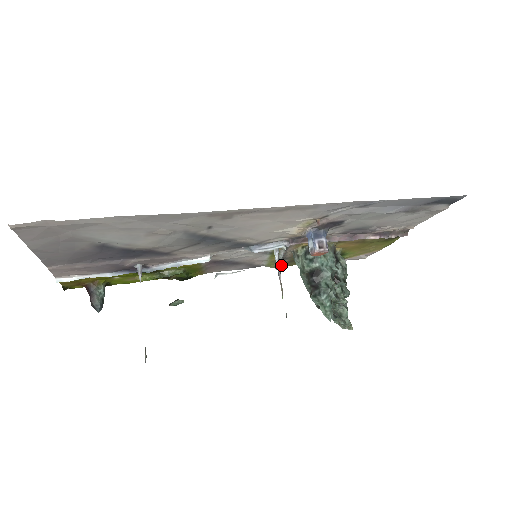
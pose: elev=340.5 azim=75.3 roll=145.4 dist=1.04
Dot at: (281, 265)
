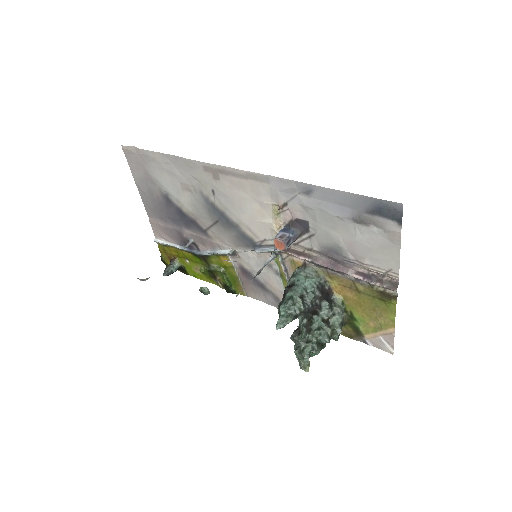
Dot at: occluded
